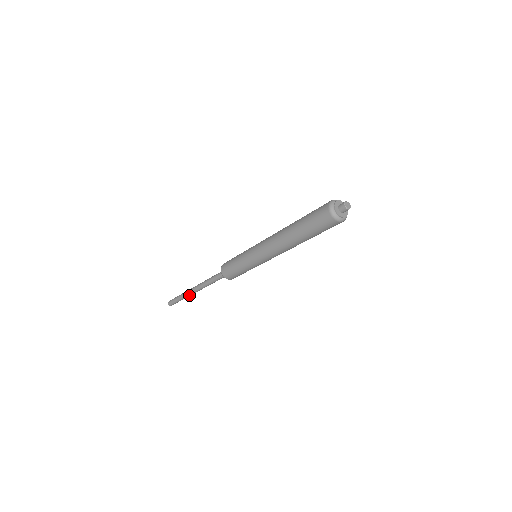
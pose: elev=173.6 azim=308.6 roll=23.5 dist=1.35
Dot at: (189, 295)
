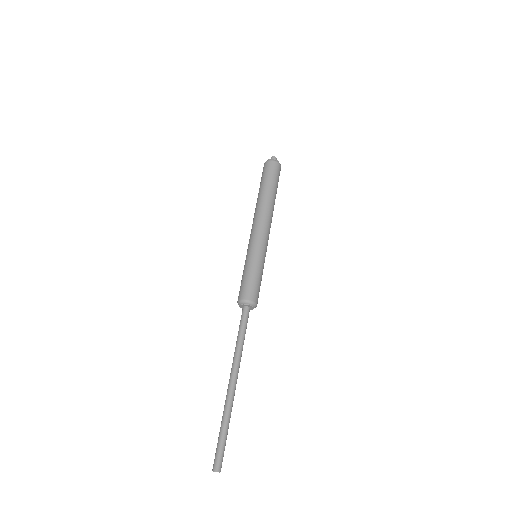
Dot at: (232, 402)
